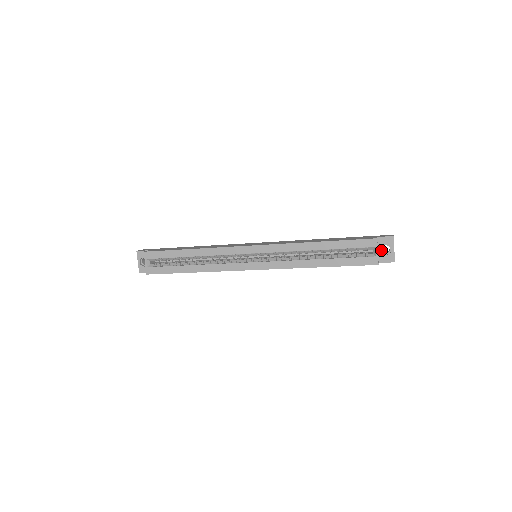
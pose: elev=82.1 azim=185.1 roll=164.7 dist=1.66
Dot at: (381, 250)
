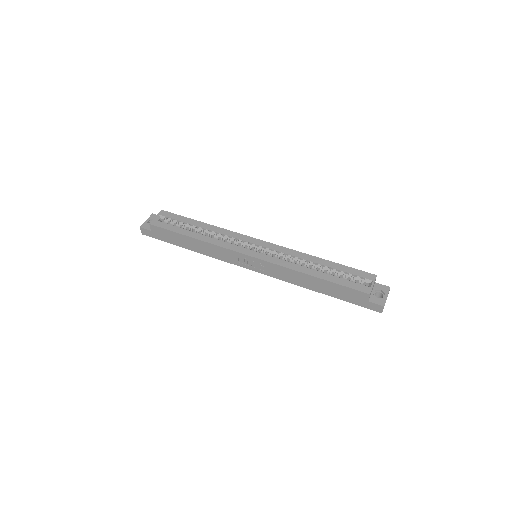
Dot at: (374, 294)
